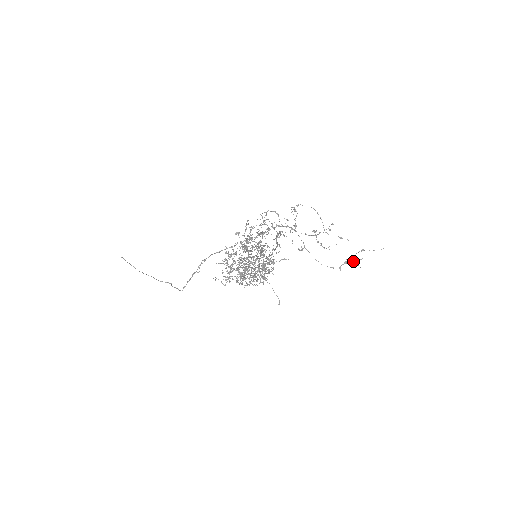
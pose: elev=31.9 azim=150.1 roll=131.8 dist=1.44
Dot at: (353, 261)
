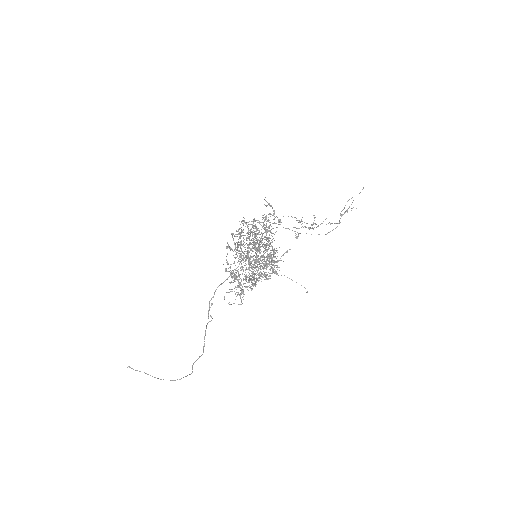
Dot at: occluded
